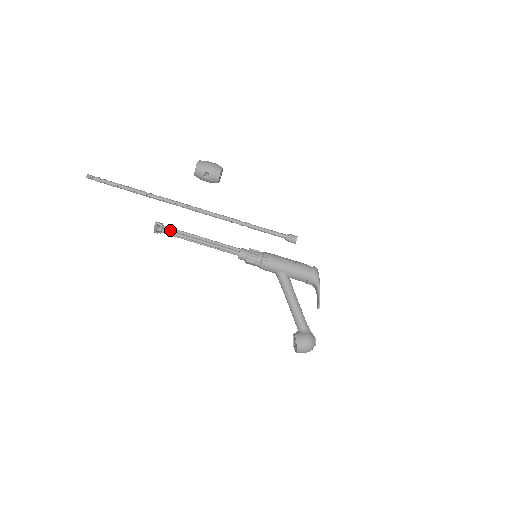
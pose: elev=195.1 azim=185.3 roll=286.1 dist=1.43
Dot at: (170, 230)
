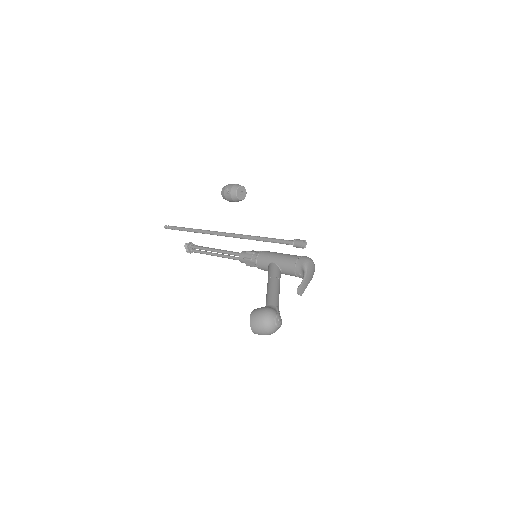
Dot at: occluded
